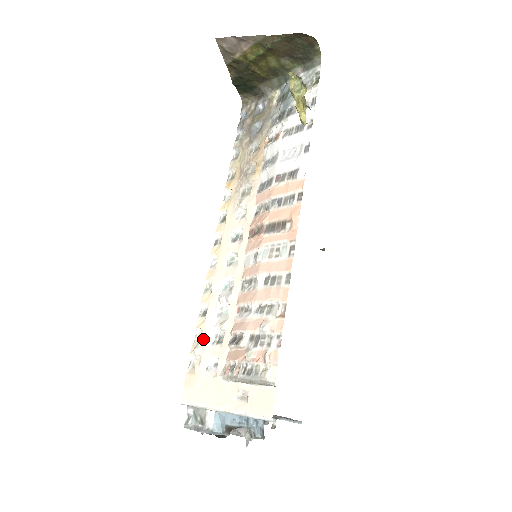
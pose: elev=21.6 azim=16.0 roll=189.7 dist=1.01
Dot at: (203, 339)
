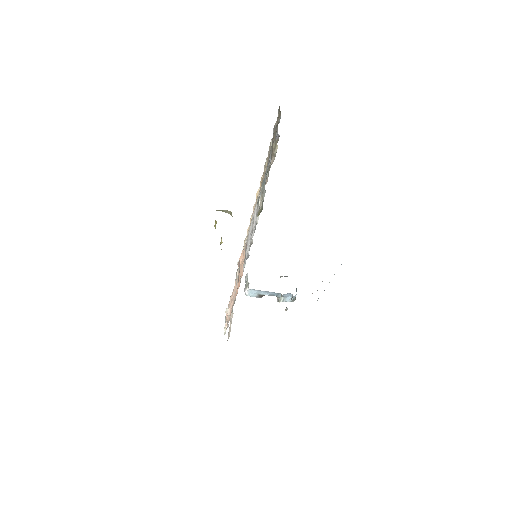
Dot at: occluded
